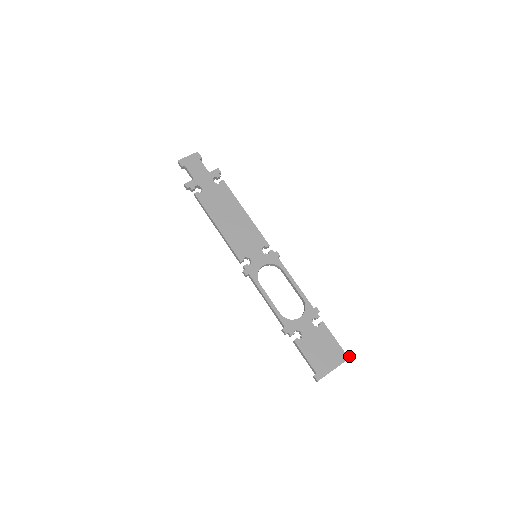
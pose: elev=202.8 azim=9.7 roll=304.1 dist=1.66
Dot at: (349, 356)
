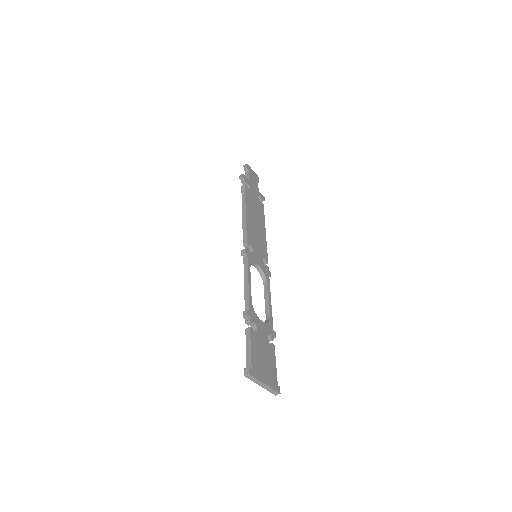
Dot at: (279, 391)
